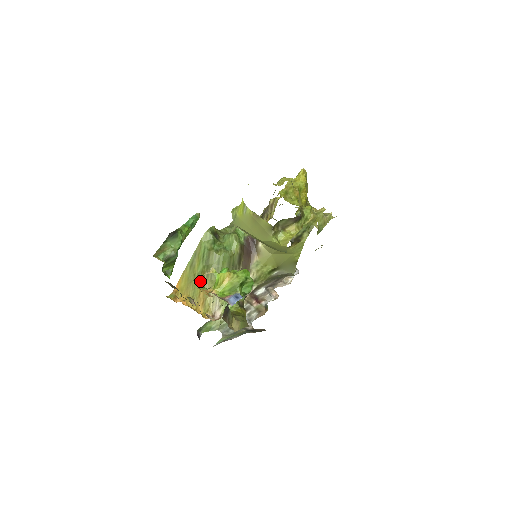
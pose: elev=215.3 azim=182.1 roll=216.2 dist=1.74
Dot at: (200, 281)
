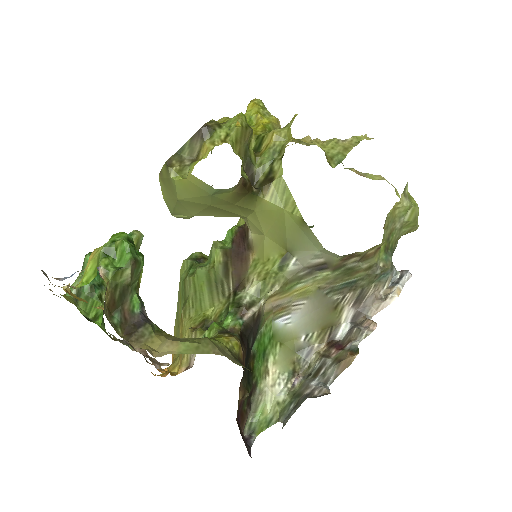
Dot at: (179, 328)
